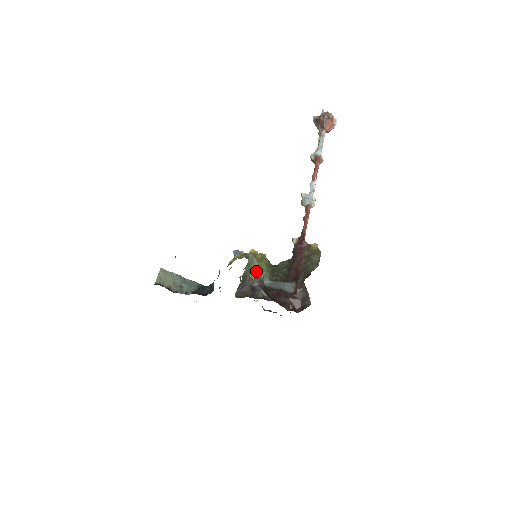
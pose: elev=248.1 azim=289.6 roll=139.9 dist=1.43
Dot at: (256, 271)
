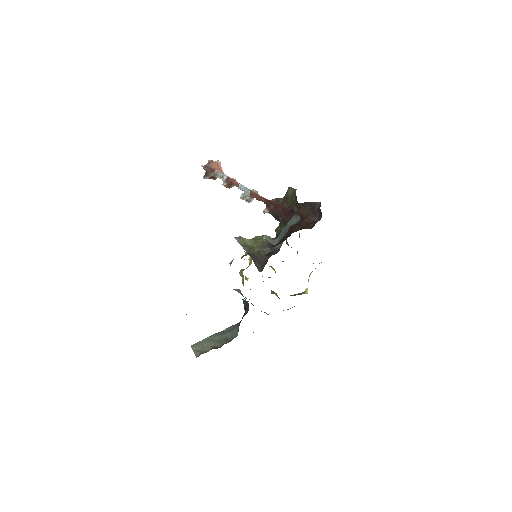
Dot at: (256, 244)
